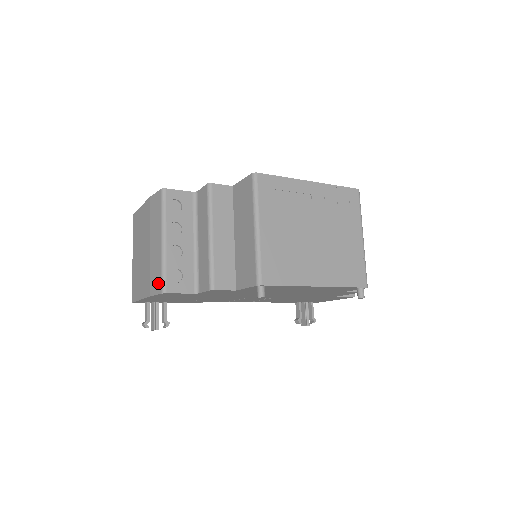
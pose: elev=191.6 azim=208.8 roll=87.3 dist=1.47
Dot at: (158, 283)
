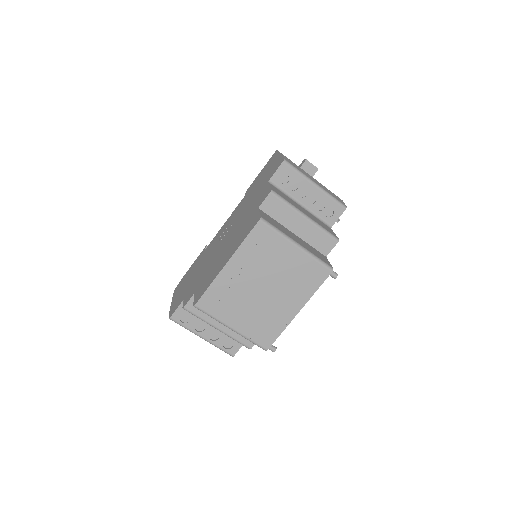
Dot at: occluded
